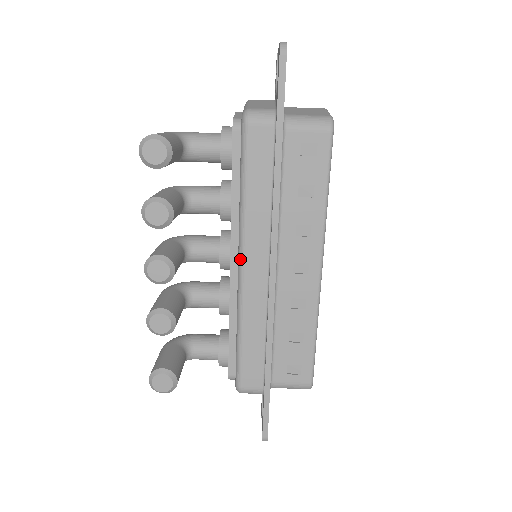
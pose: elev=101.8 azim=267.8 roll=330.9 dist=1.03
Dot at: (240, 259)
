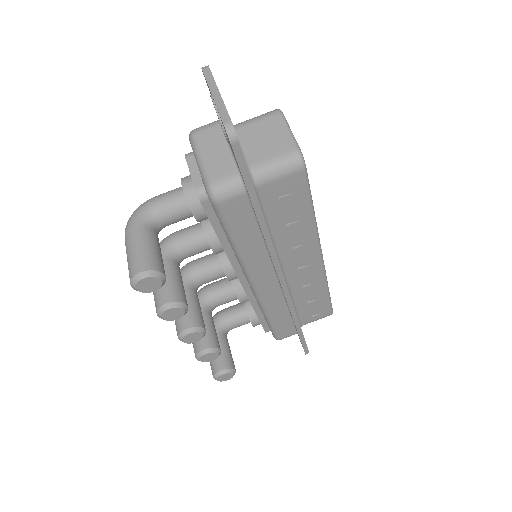
Dot at: (250, 283)
